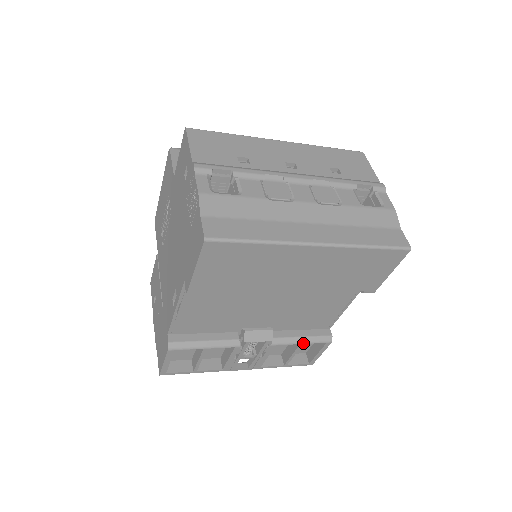
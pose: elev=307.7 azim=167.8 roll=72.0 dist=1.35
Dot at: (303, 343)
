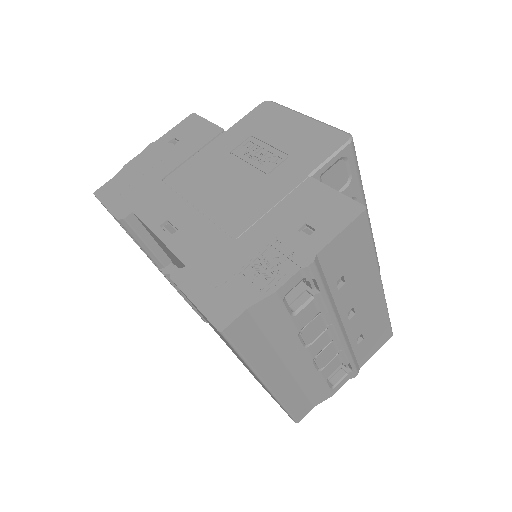
Dot at: (192, 306)
